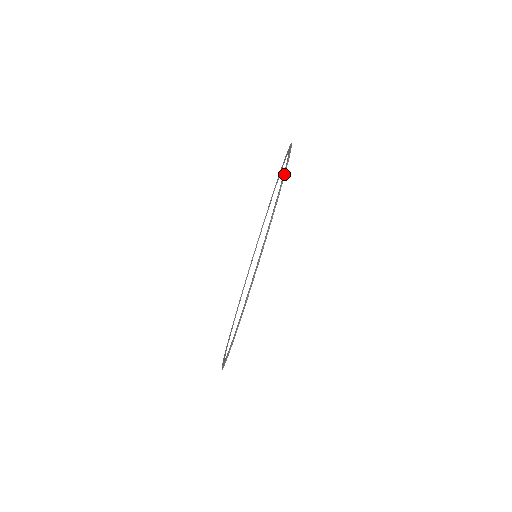
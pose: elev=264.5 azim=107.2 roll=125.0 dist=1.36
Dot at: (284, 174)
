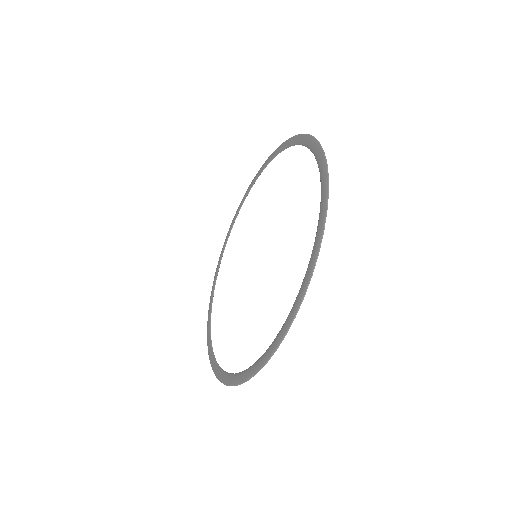
Dot at: (324, 227)
